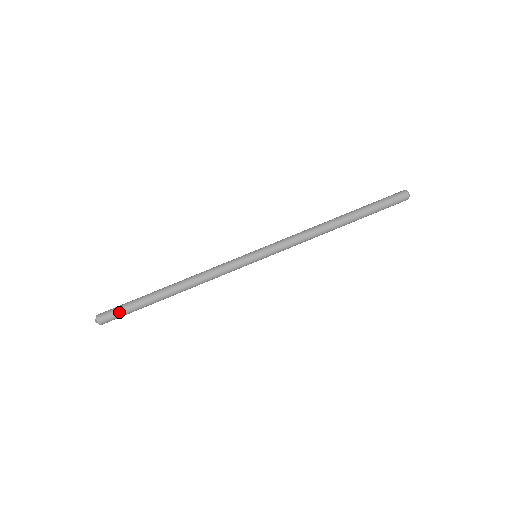
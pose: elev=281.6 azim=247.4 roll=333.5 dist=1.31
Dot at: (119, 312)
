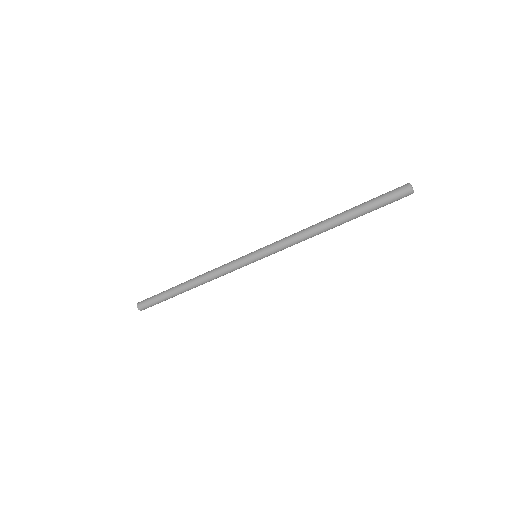
Dot at: (152, 303)
